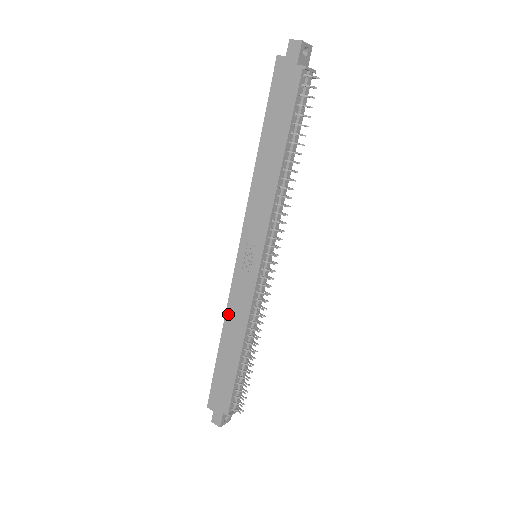
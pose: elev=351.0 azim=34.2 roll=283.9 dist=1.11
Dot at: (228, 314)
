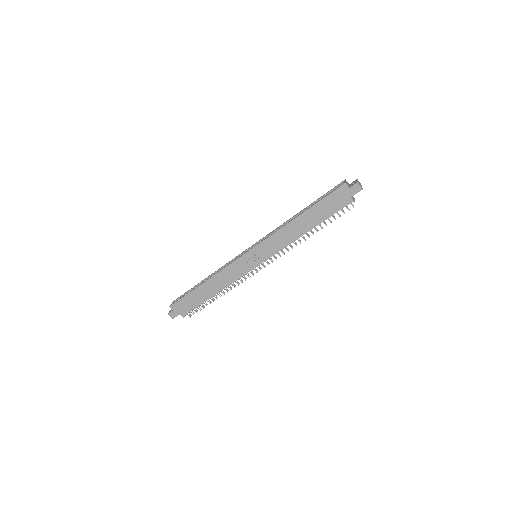
Dot at: (219, 274)
